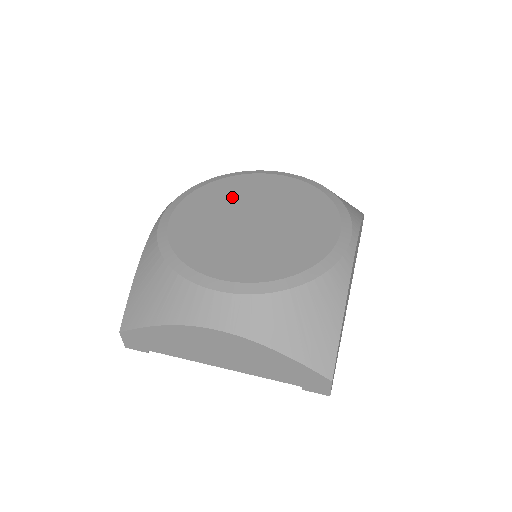
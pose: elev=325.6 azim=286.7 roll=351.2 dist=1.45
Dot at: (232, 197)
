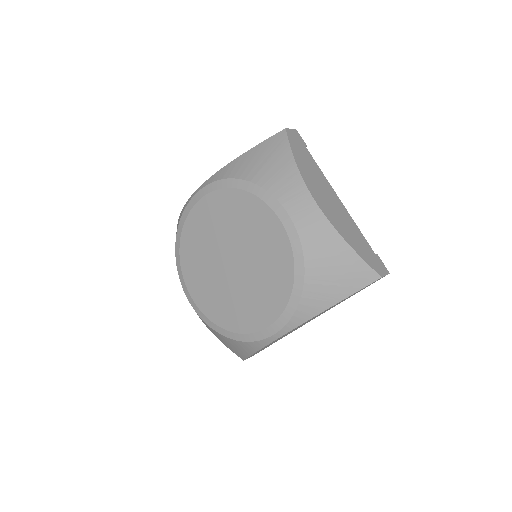
Dot at: (234, 223)
